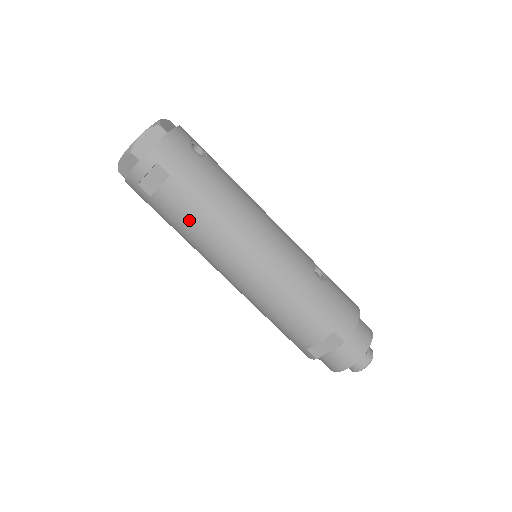
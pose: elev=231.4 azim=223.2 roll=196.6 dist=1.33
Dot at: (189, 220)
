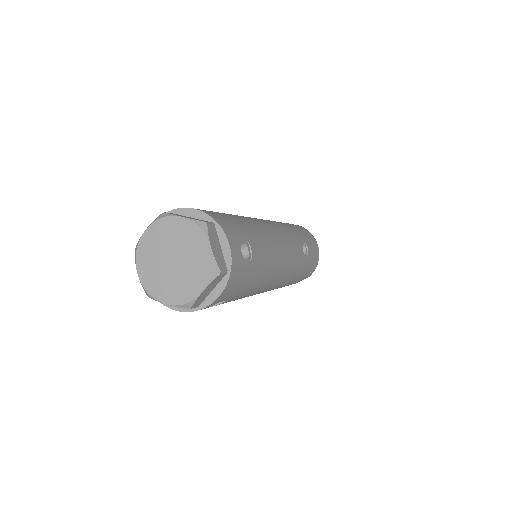
Dot at: occluded
